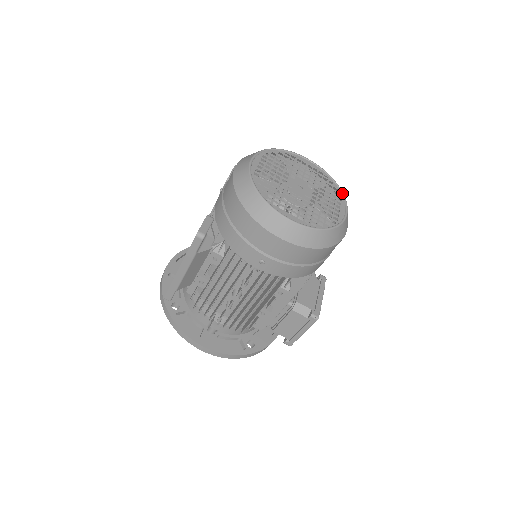
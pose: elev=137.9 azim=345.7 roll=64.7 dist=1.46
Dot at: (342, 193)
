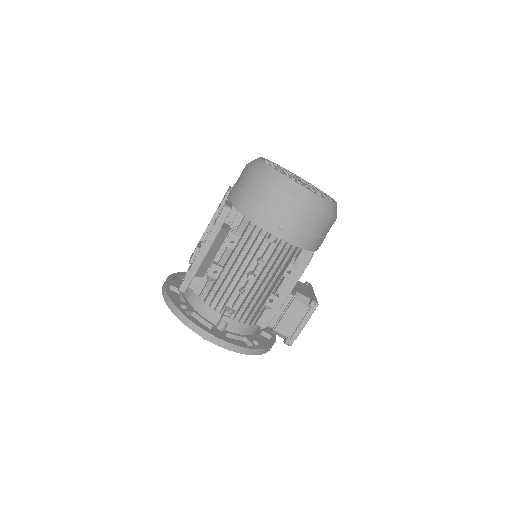
Dot at: (325, 193)
